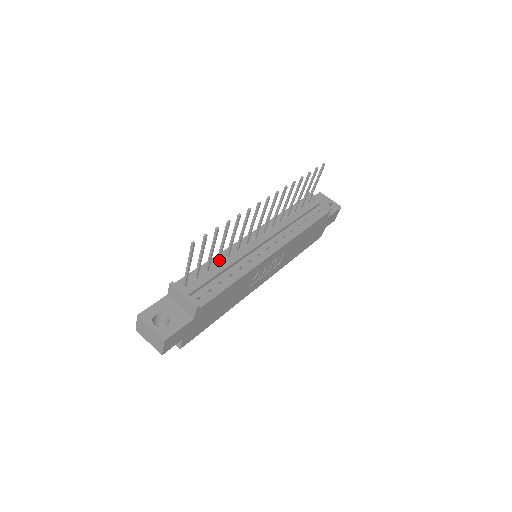
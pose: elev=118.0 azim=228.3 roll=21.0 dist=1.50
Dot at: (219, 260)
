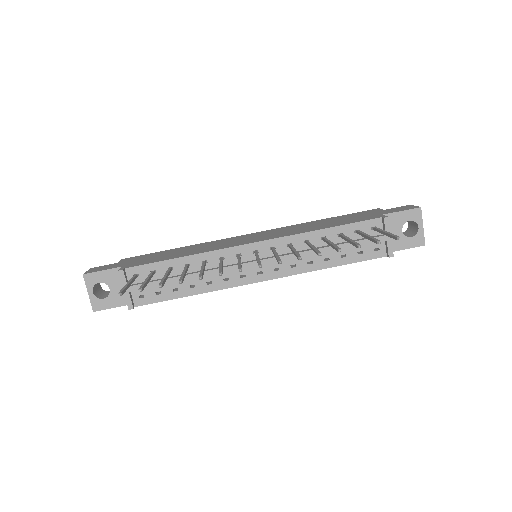
Dot at: occluded
